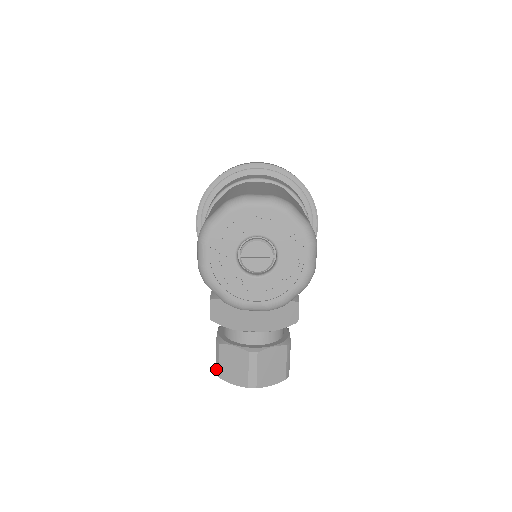
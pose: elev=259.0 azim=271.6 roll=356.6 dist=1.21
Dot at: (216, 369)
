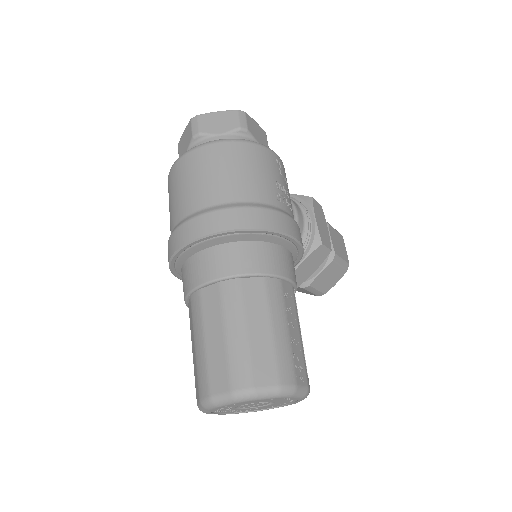
Dot at: occluded
